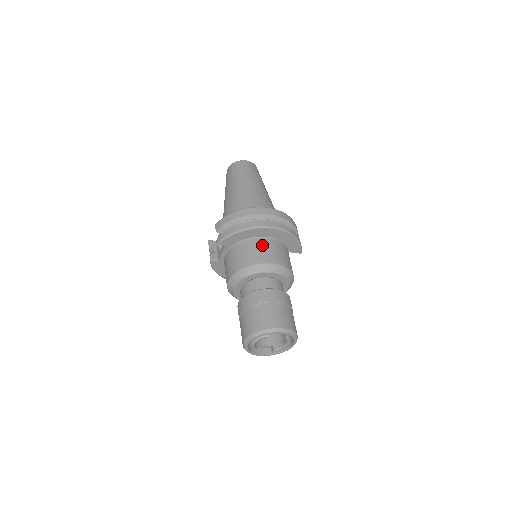
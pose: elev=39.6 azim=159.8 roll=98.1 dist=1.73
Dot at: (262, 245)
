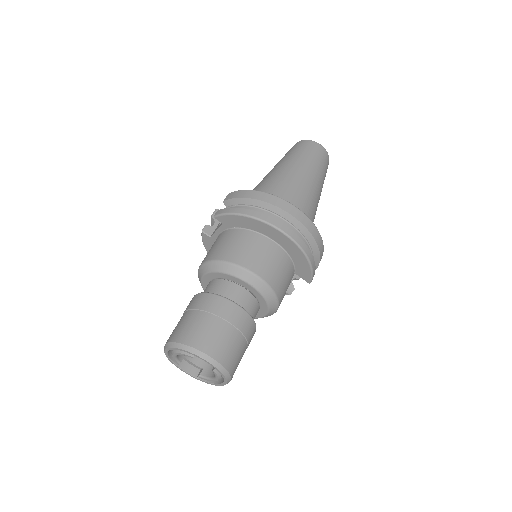
Dot at: (260, 246)
